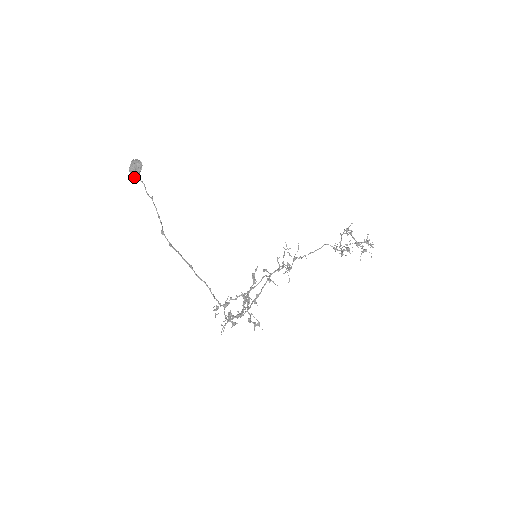
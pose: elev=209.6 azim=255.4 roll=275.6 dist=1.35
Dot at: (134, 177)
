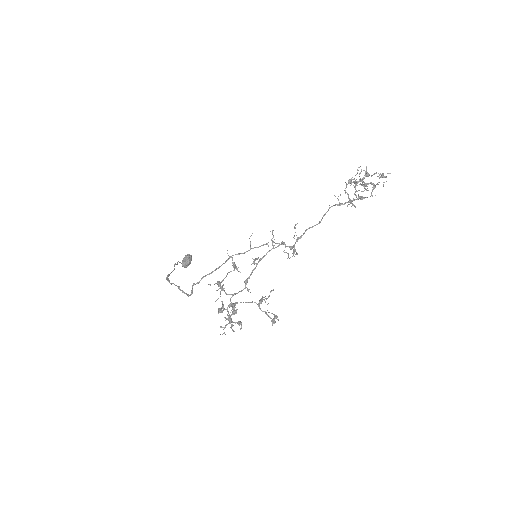
Dot at: (186, 267)
